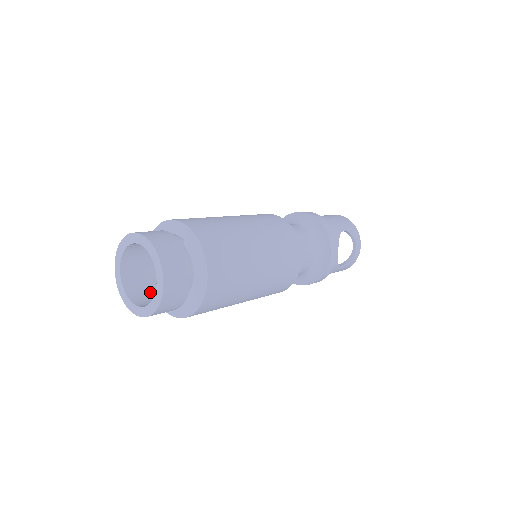
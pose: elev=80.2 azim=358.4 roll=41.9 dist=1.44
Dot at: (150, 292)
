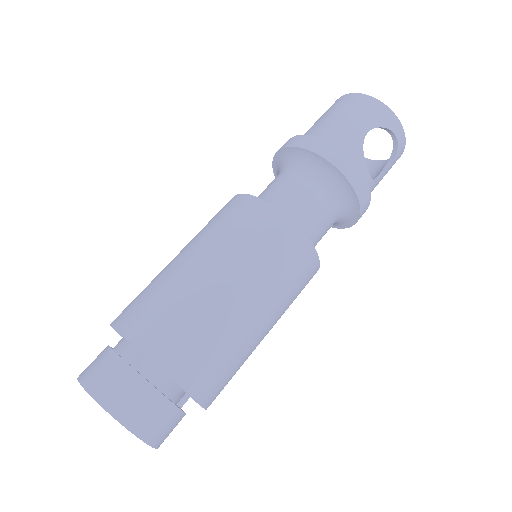
Dot at: occluded
